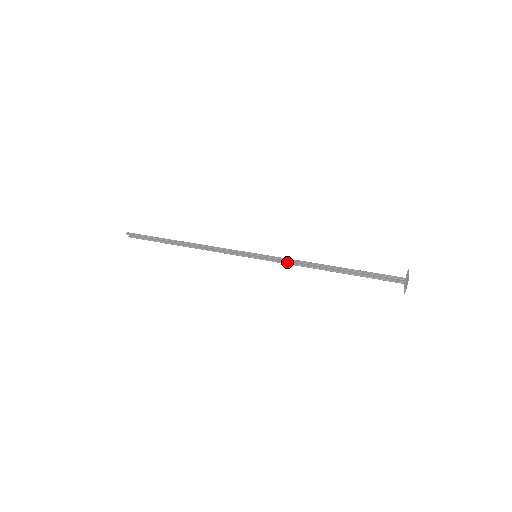
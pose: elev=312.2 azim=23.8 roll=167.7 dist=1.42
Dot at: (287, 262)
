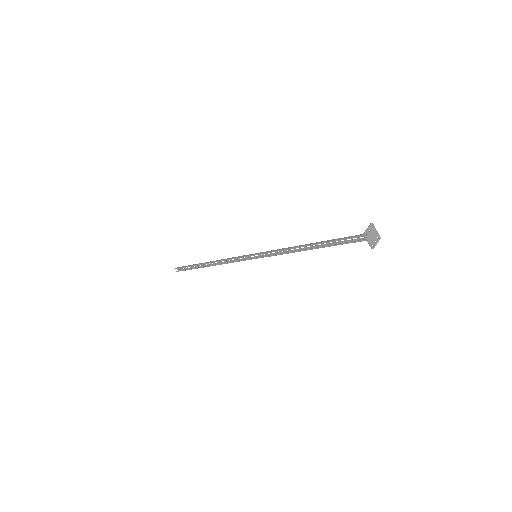
Dot at: (279, 253)
